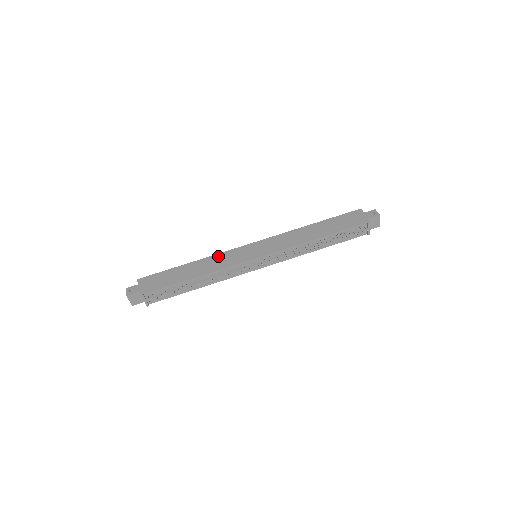
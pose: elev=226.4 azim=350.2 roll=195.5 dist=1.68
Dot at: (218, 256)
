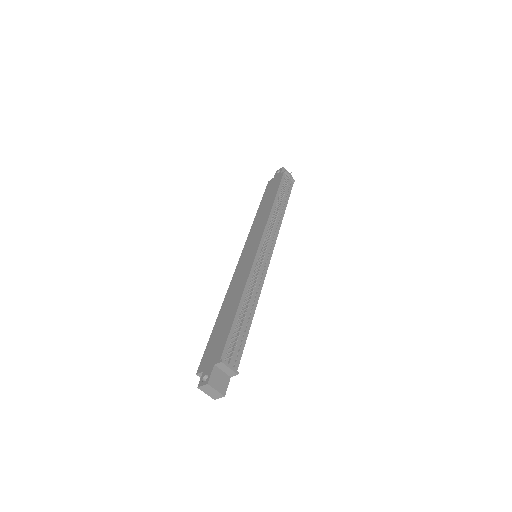
Dot at: (232, 284)
